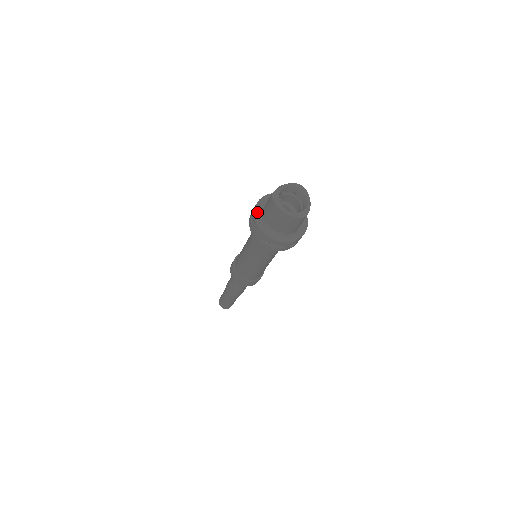
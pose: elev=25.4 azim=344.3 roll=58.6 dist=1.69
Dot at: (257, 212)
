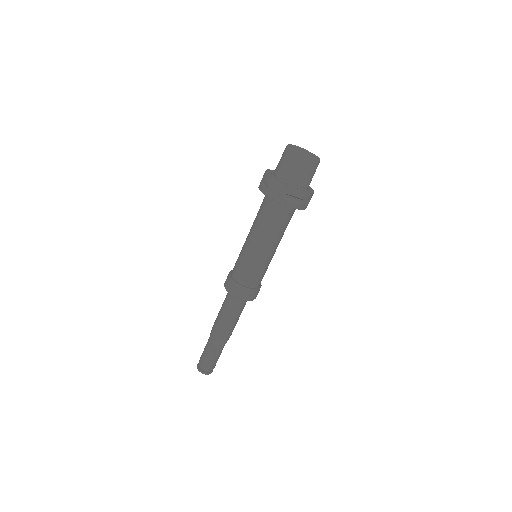
Dot at: (271, 175)
